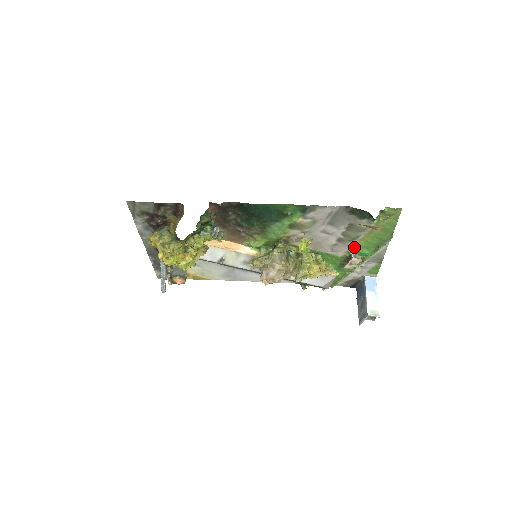
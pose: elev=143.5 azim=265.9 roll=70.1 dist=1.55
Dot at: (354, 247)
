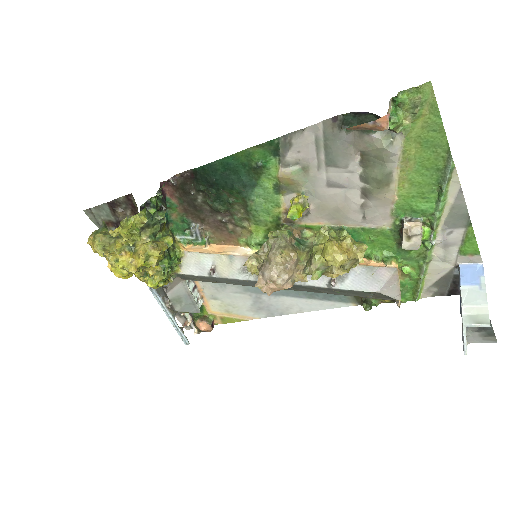
Dot at: (399, 202)
